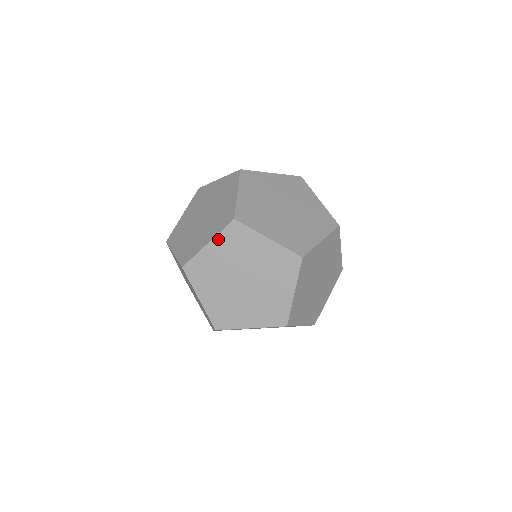
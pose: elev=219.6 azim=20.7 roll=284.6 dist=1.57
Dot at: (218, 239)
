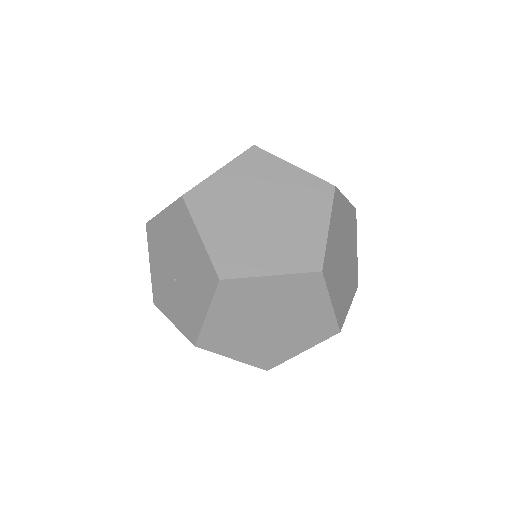
Dot at: (314, 344)
